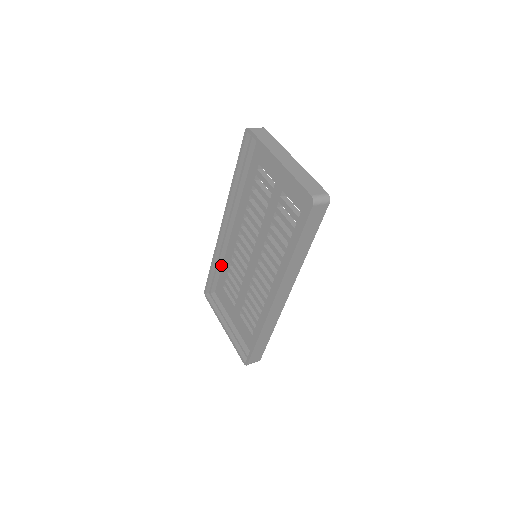
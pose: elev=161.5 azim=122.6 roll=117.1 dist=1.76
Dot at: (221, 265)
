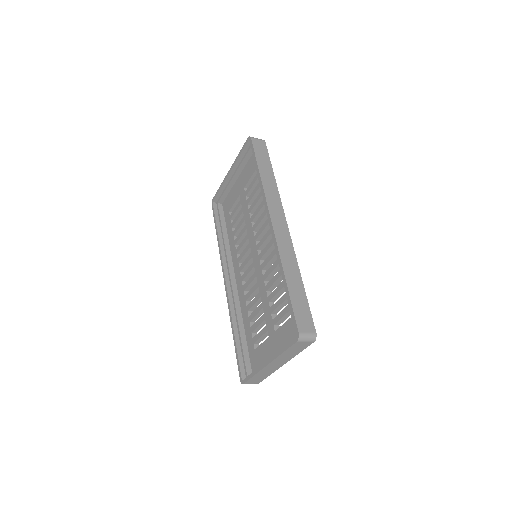
Dot at: (243, 332)
